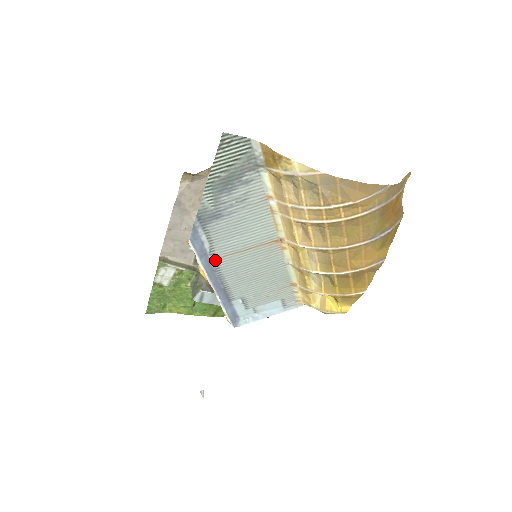
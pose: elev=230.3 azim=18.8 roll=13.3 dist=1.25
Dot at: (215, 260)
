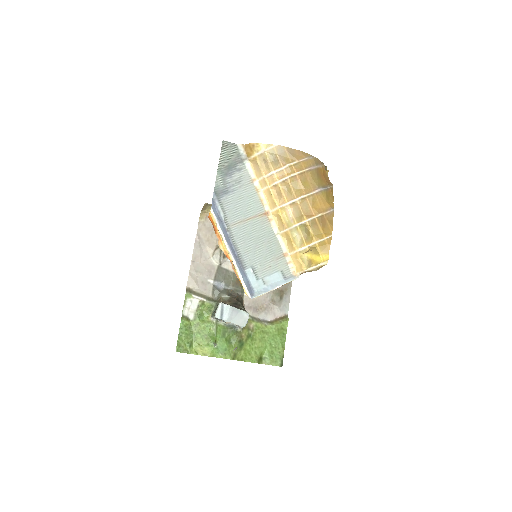
Dot at: (229, 228)
